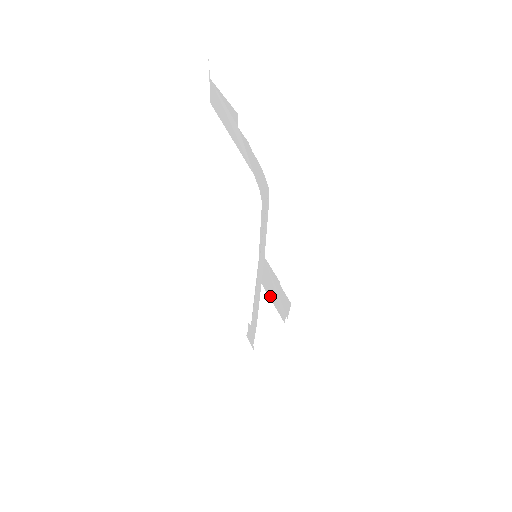
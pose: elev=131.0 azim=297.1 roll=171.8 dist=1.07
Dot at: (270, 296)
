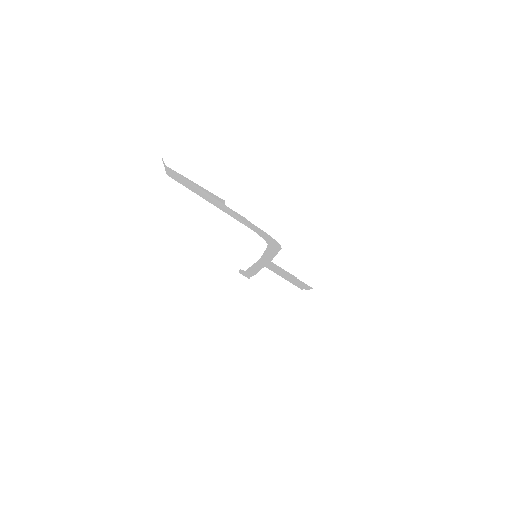
Dot at: (279, 275)
